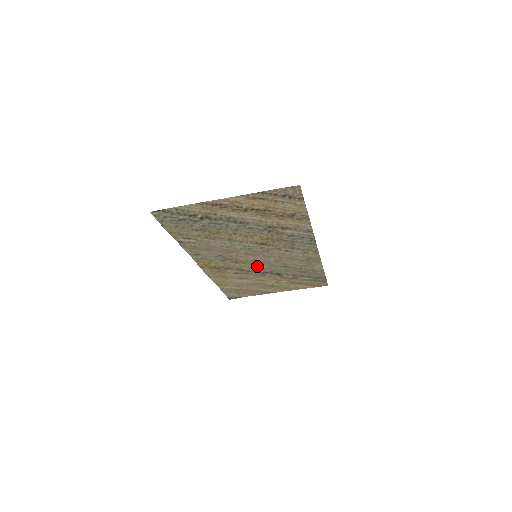
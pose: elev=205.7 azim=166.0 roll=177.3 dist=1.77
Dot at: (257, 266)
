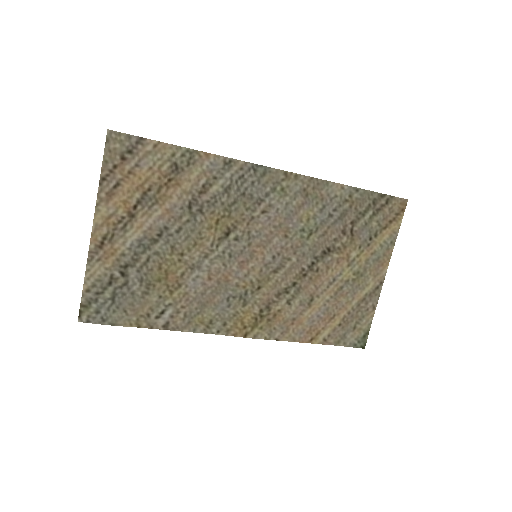
Dot at: (287, 268)
